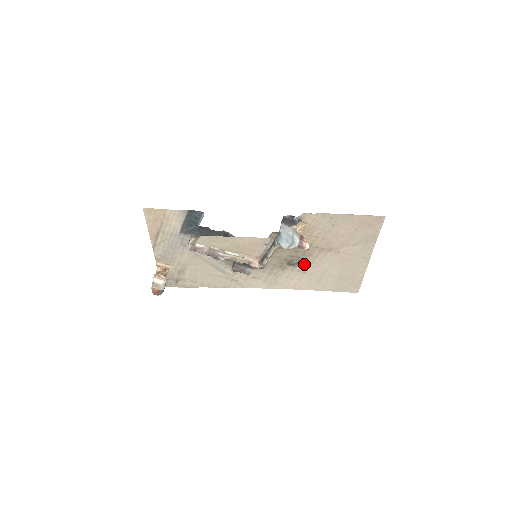
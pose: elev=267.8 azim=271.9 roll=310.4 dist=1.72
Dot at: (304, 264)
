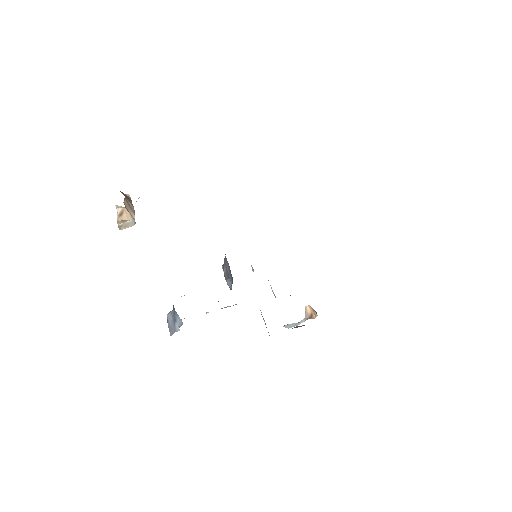
Dot at: occluded
